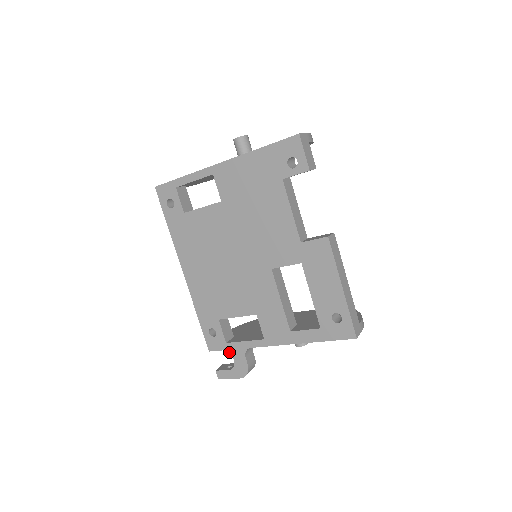
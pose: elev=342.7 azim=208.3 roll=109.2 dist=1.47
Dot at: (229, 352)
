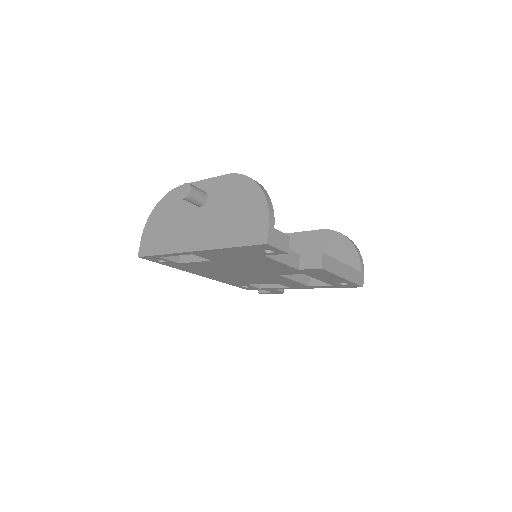
Dot at: occluded
